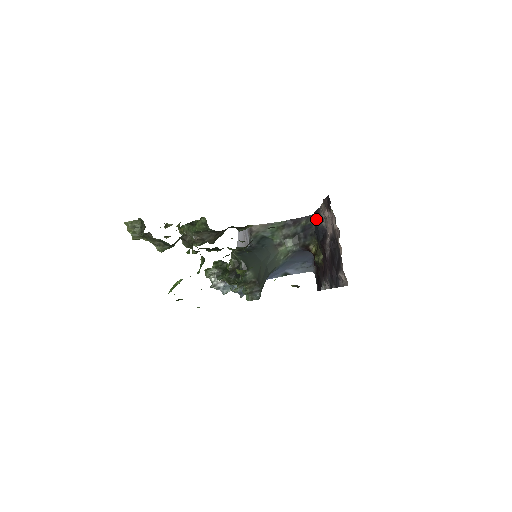
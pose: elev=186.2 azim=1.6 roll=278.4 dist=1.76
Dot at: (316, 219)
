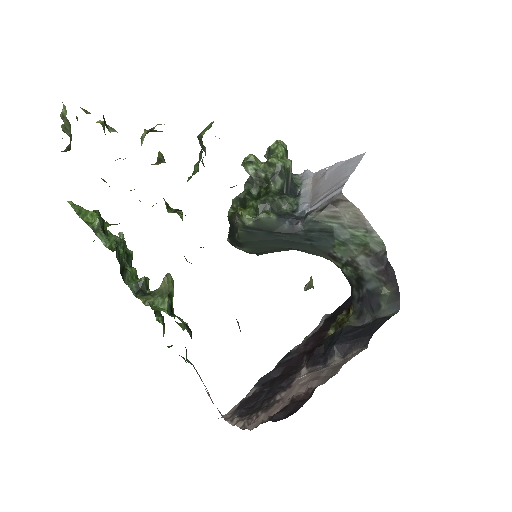
Dot at: (355, 336)
